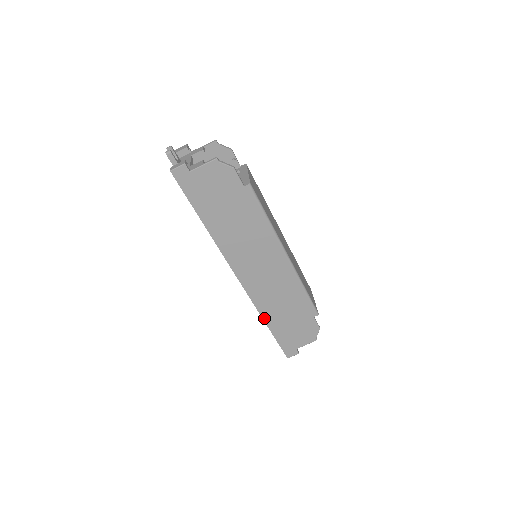
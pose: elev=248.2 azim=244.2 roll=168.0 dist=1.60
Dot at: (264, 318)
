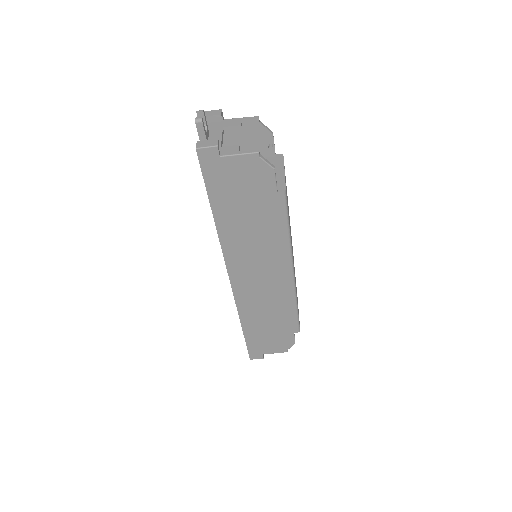
Dot at: (242, 321)
